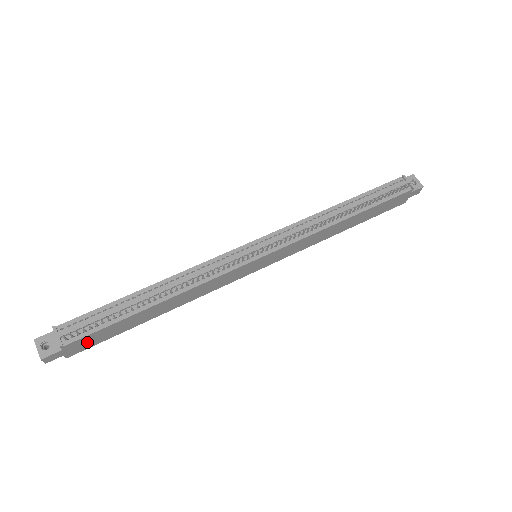
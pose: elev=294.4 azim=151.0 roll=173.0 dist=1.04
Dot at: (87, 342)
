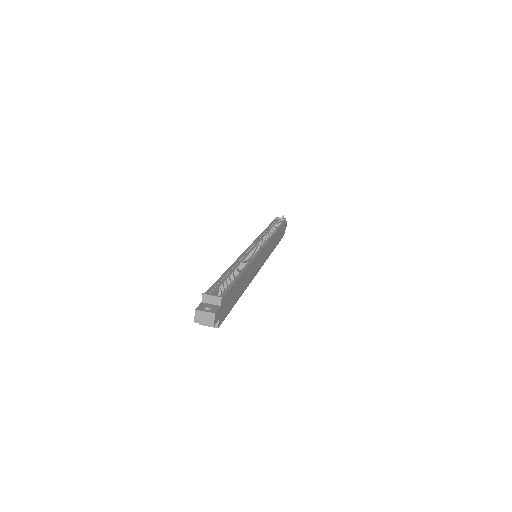
Dot at: (225, 306)
